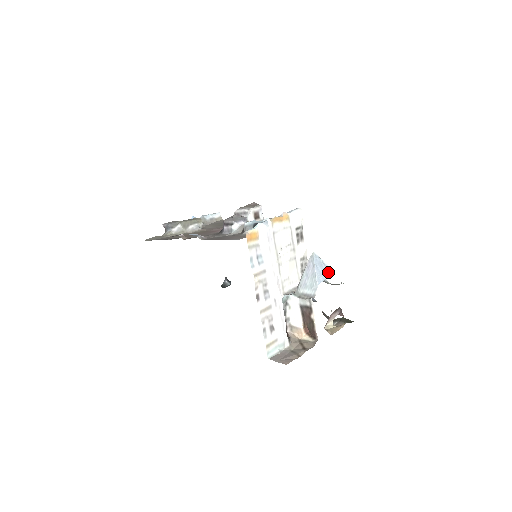
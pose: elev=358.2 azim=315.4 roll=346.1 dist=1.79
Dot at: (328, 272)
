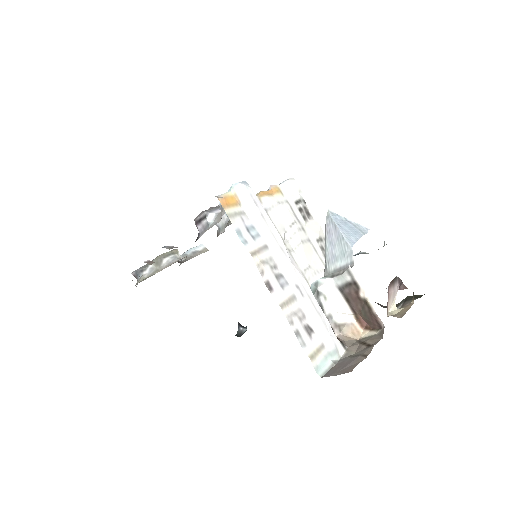
Dot at: (359, 230)
